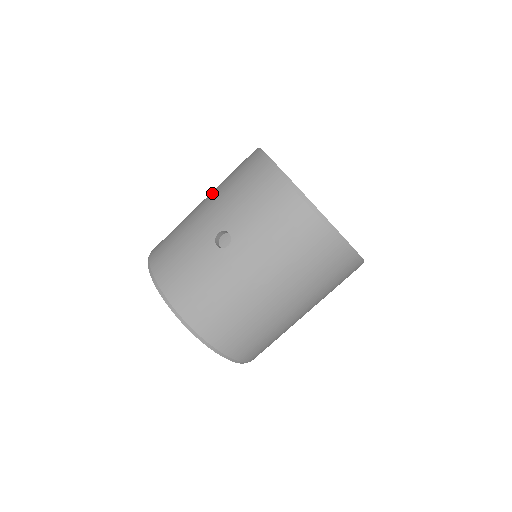
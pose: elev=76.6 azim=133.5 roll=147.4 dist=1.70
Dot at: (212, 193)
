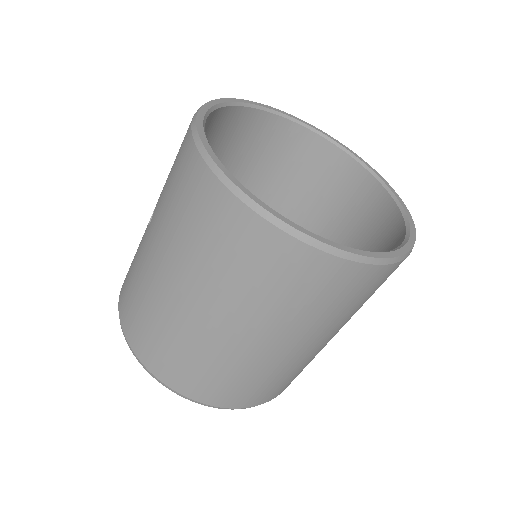
Dot at: occluded
